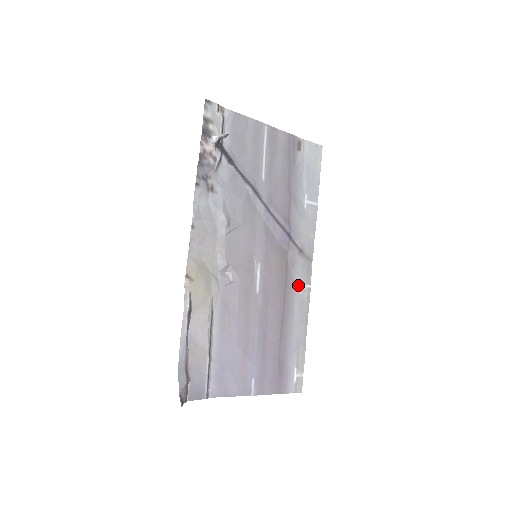
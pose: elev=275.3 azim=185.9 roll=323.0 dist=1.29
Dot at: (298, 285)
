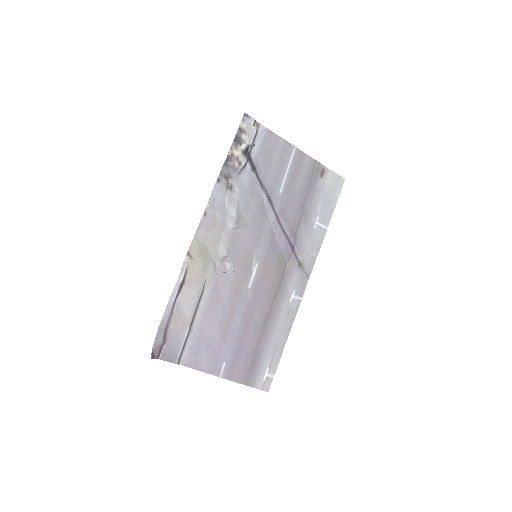
Dot at: (290, 294)
